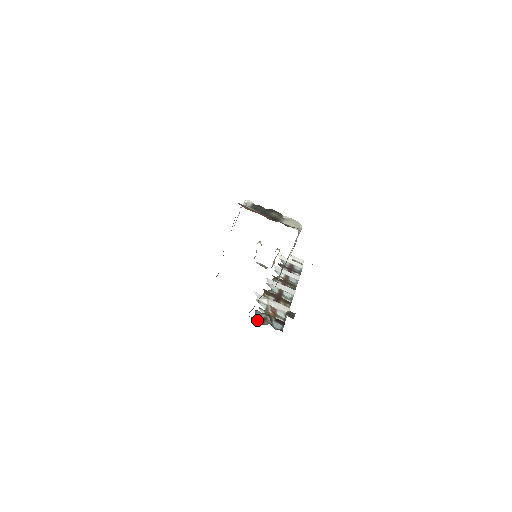
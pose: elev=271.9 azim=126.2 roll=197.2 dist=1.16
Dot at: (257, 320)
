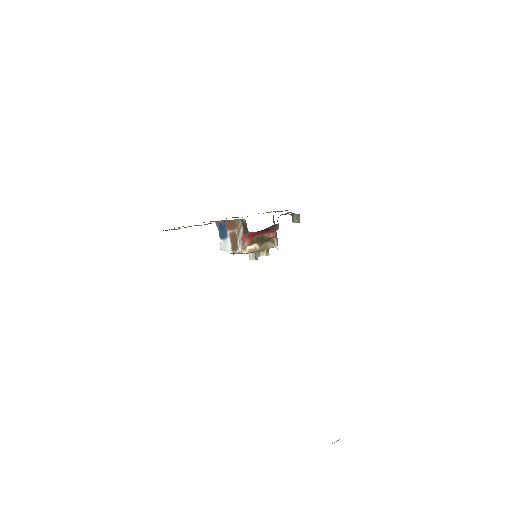
Dot at: occluded
